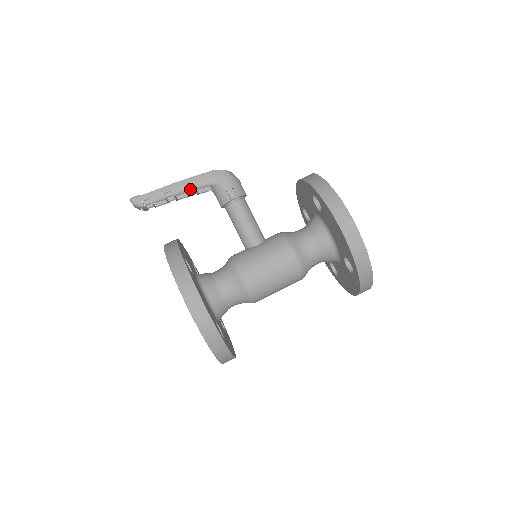
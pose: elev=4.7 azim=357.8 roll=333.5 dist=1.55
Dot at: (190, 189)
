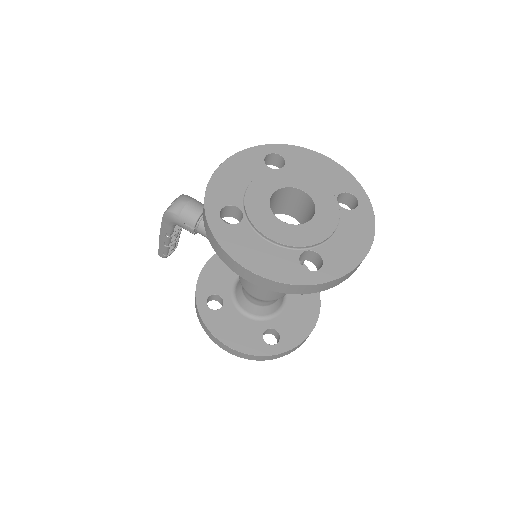
Dot at: (170, 235)
